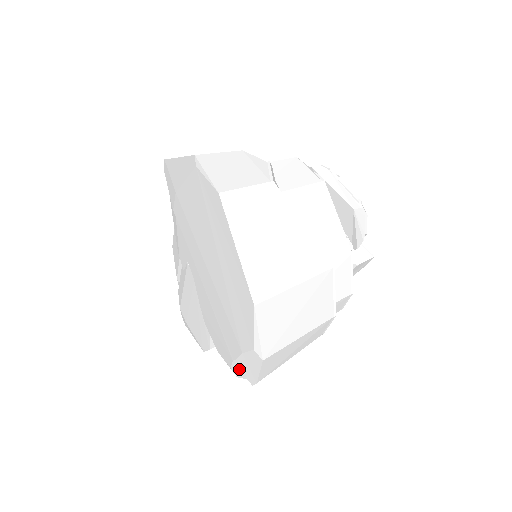
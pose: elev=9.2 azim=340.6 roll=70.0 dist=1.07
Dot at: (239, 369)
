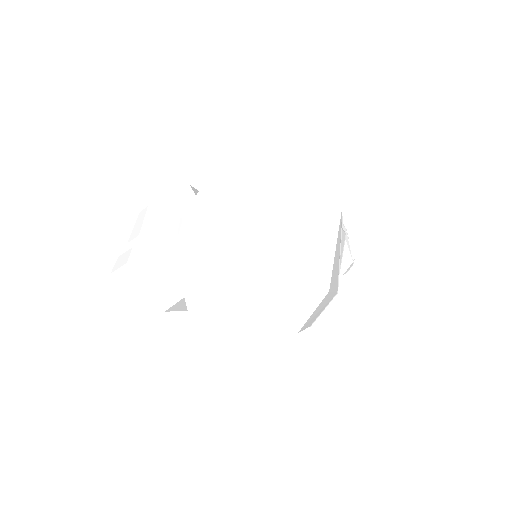
Dot at: (230, 336)
